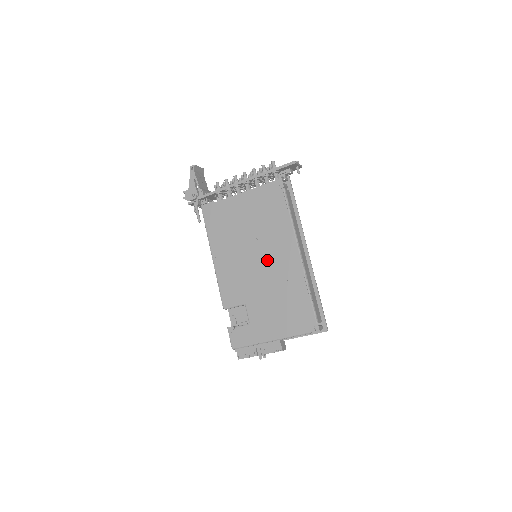
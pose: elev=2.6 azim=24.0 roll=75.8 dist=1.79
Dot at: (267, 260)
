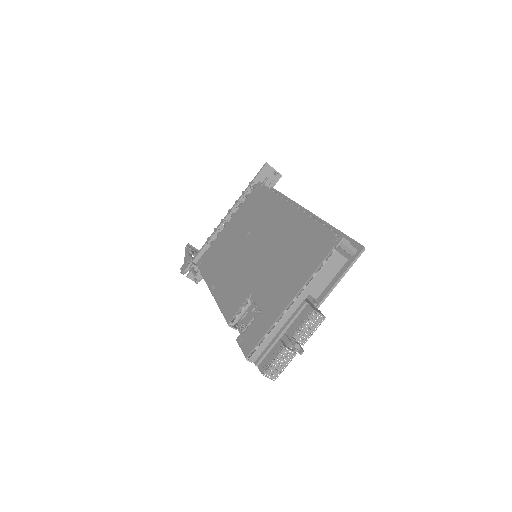
Dot at: (263, 240)
